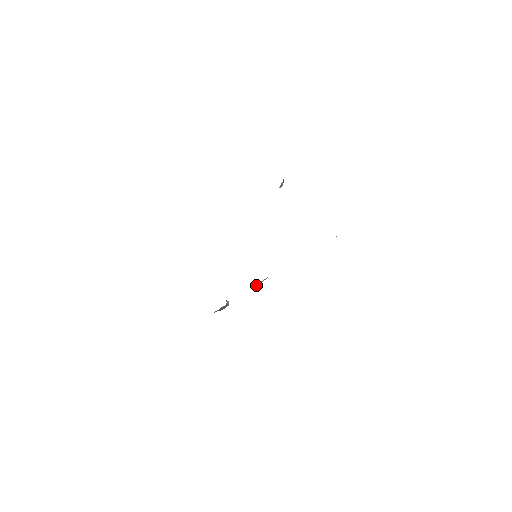
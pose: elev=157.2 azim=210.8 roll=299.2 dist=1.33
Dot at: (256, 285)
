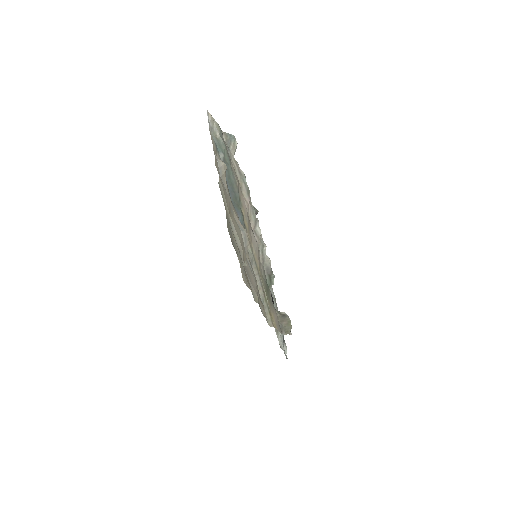
Dot at: (272, 274)
